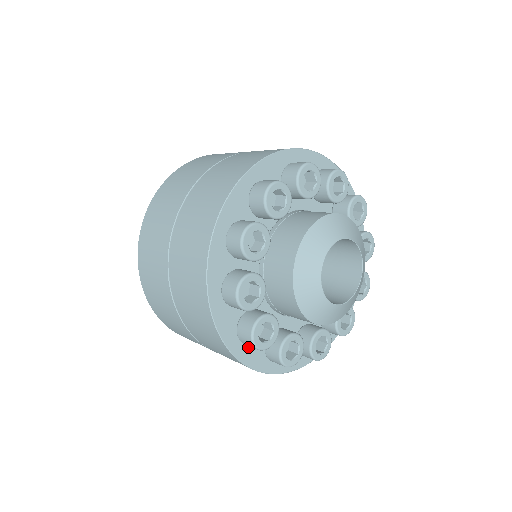
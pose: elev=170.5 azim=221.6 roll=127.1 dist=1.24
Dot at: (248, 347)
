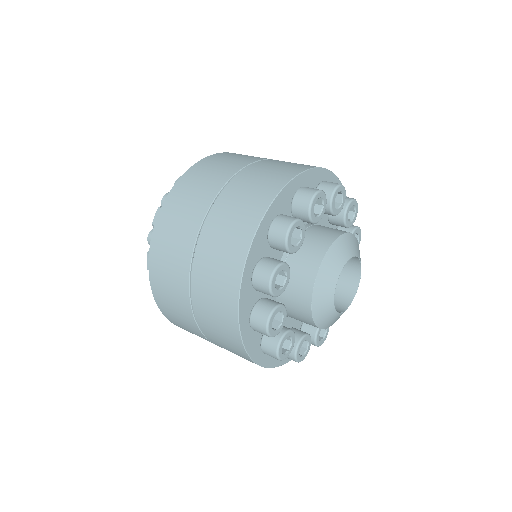
Dot at: (252, 332)
